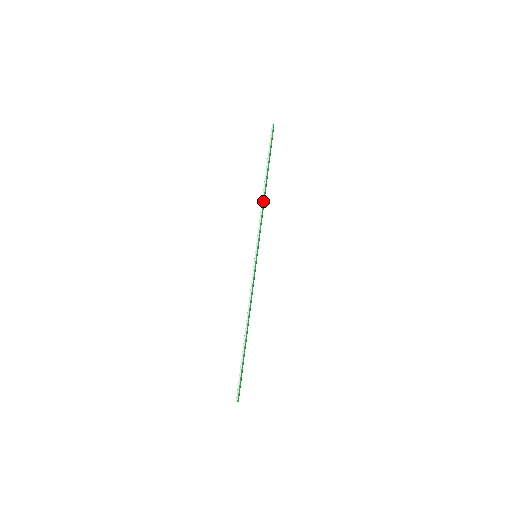
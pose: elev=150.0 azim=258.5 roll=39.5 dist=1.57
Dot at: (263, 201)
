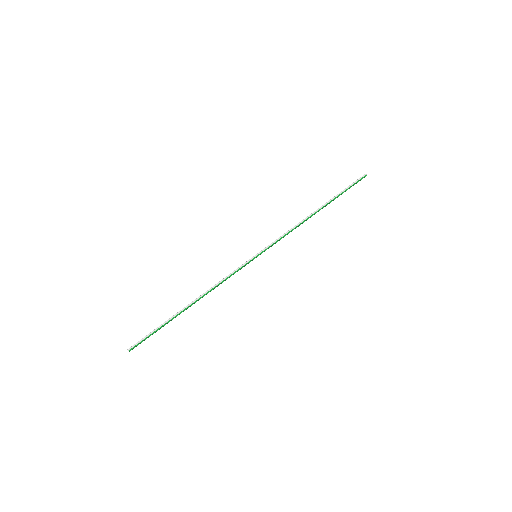
Dot at: (303, 221)
